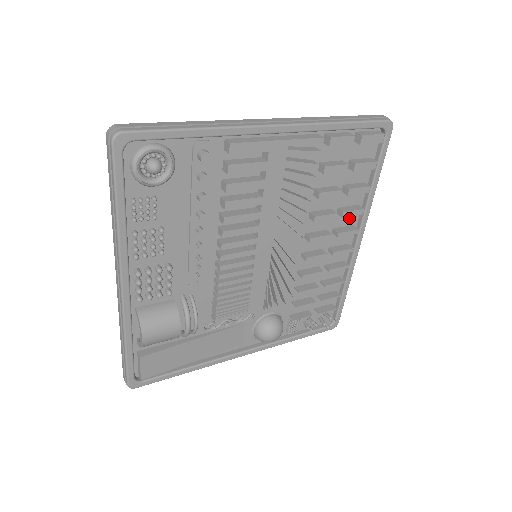
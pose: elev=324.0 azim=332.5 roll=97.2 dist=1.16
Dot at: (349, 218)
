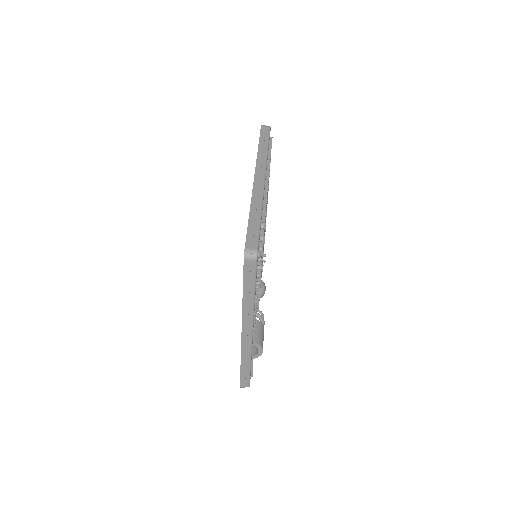
Dot at: occluded
